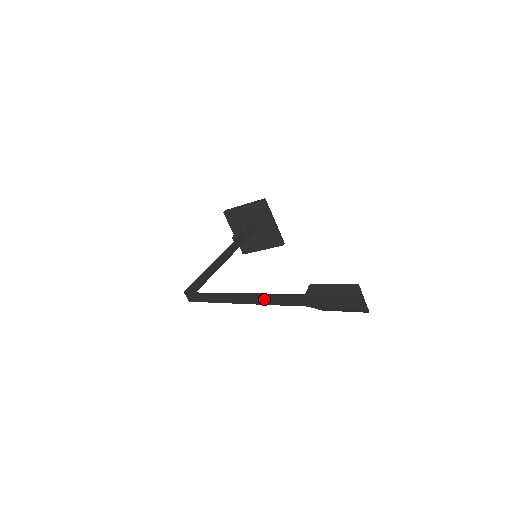
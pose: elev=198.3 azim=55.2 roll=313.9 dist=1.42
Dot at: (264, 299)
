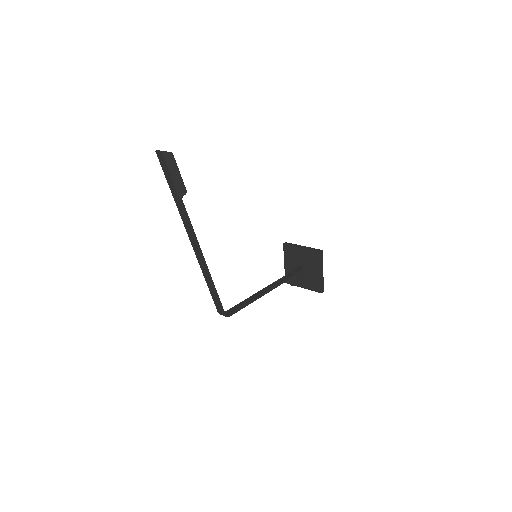
Dot at: (190, 236)
